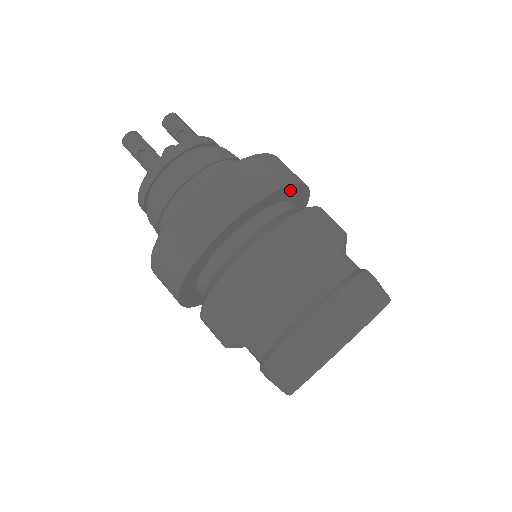
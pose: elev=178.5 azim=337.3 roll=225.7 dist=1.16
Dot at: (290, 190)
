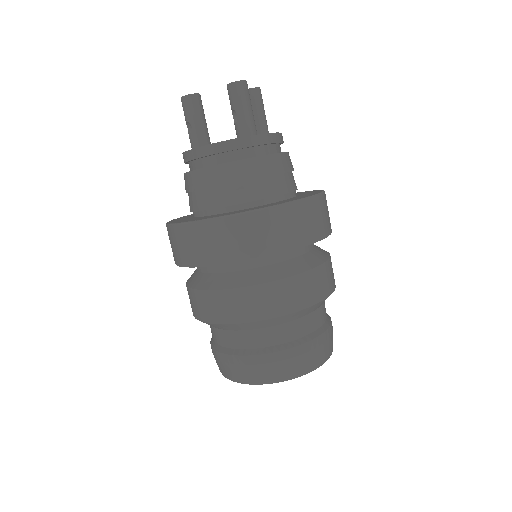
Dot at: occluded
